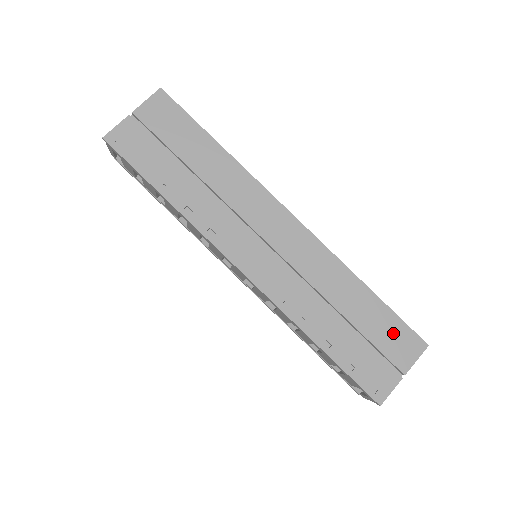
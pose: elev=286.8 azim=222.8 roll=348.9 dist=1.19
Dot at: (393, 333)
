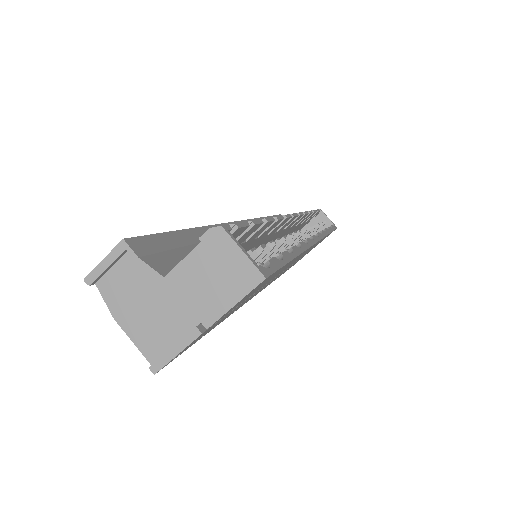
Dot at: occluded
